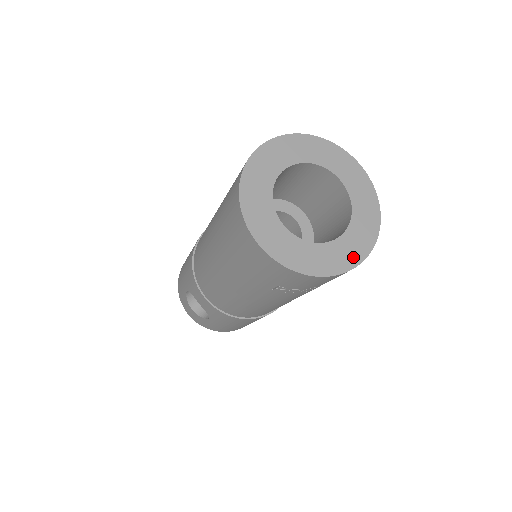
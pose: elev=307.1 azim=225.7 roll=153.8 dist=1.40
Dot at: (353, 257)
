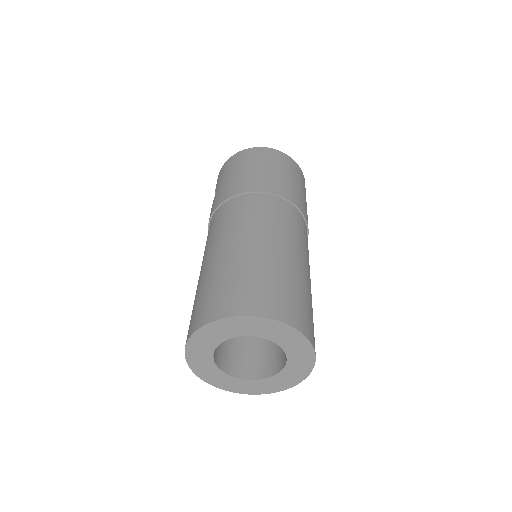
Dot at: (242, 390)
